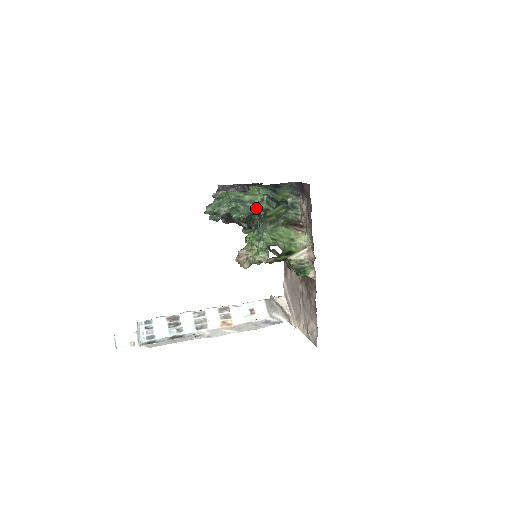
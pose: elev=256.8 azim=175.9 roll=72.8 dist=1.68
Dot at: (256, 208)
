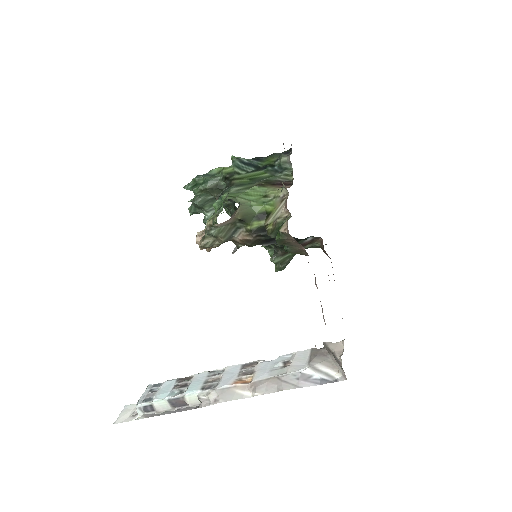
Dot at: (221, 175)
